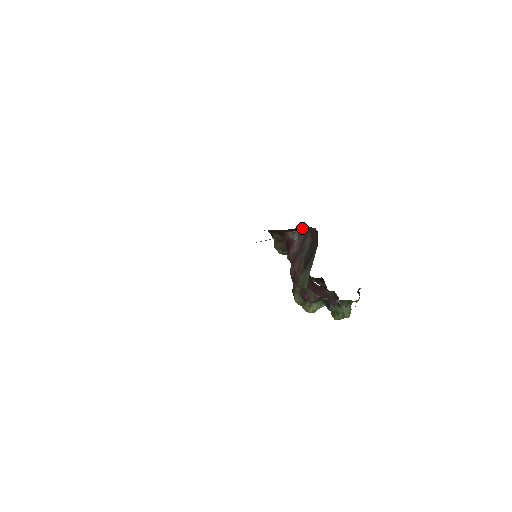
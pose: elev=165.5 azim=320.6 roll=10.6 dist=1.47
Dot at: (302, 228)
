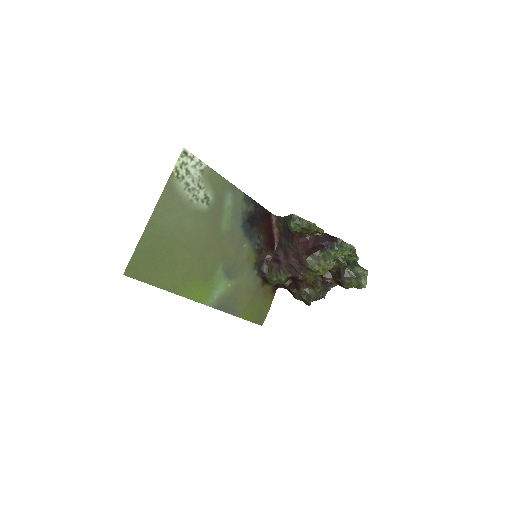
Dot at: (274, 246)
